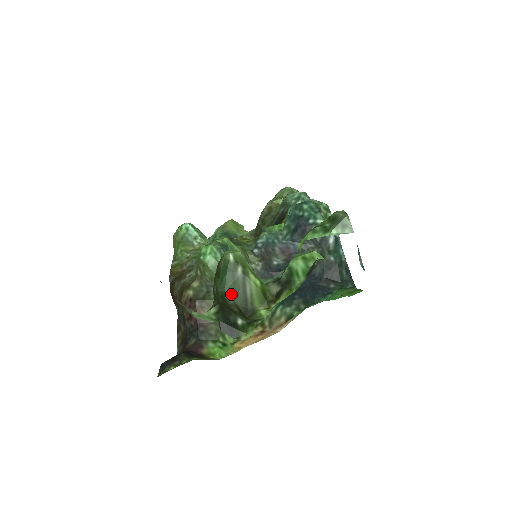
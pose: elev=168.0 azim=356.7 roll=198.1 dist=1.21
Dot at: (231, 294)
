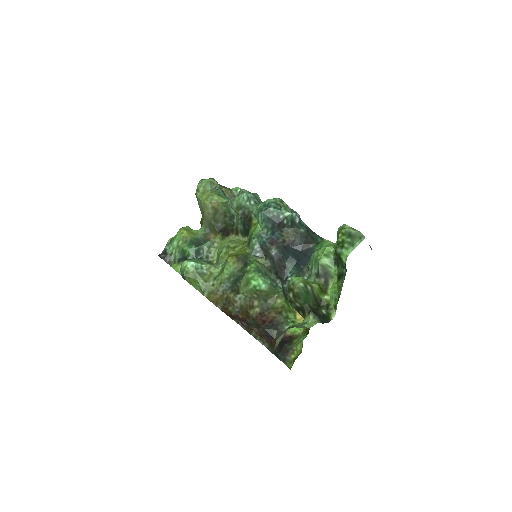
Dot at: (310, 302)
